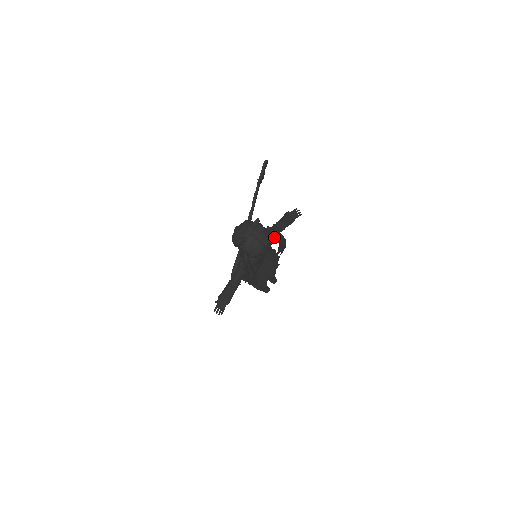
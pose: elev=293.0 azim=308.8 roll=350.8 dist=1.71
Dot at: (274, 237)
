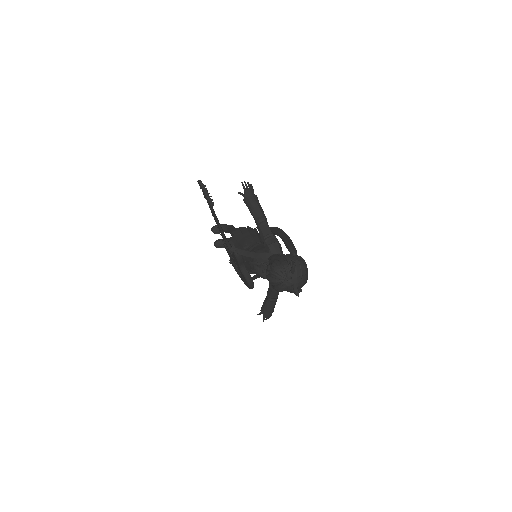
Dot at: occluded
